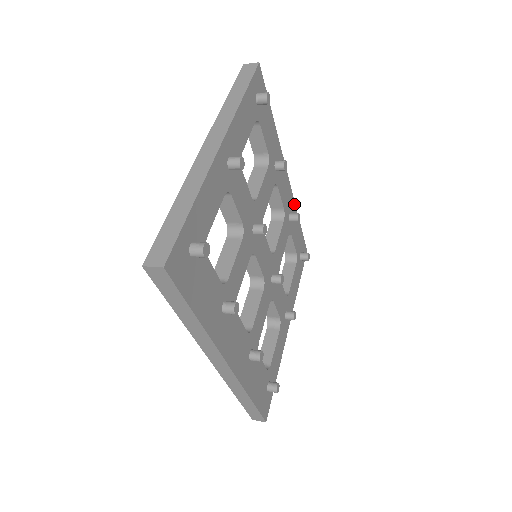
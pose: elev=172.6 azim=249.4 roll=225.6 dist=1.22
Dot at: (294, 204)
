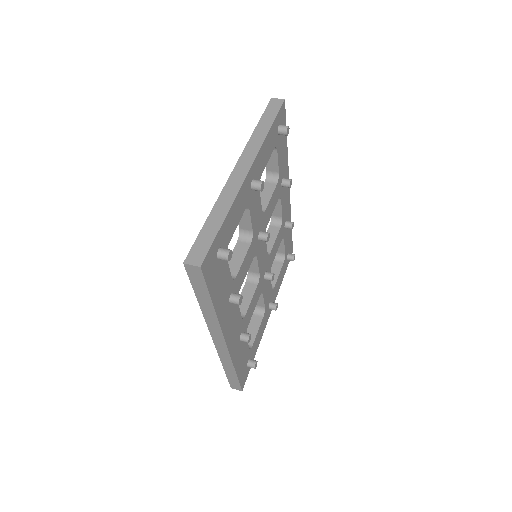
Dot at: (290, 213)
